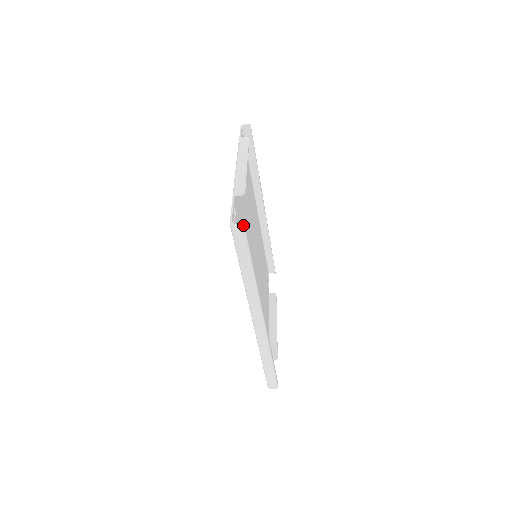
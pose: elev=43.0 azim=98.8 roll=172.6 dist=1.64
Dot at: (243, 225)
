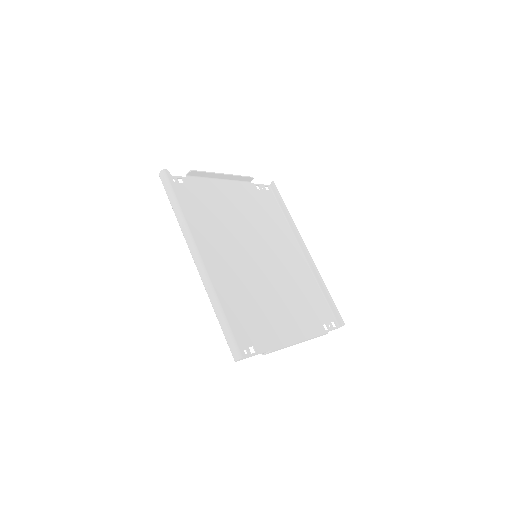
Dot at: (164, 171)
